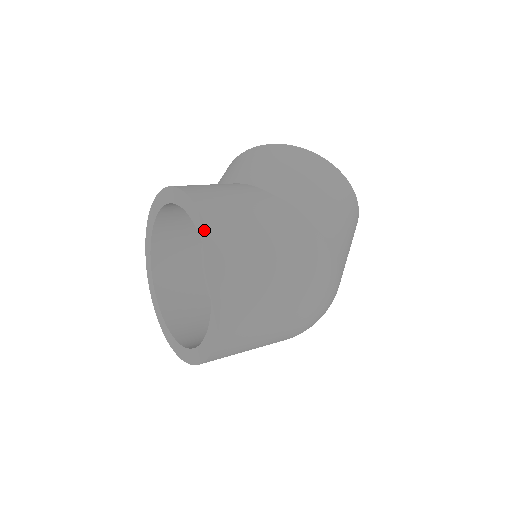
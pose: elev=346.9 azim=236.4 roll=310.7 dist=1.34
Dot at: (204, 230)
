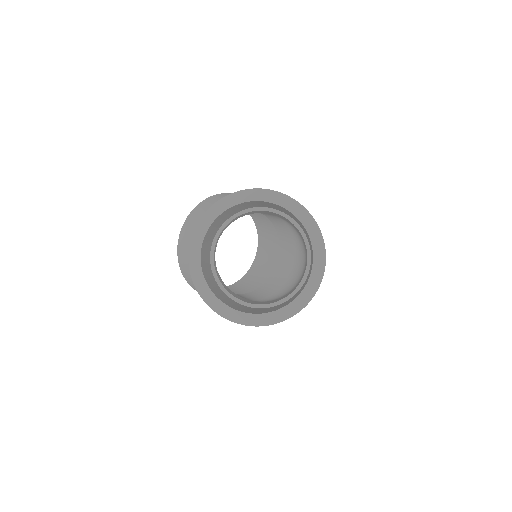
Dot at: (273, 194)
